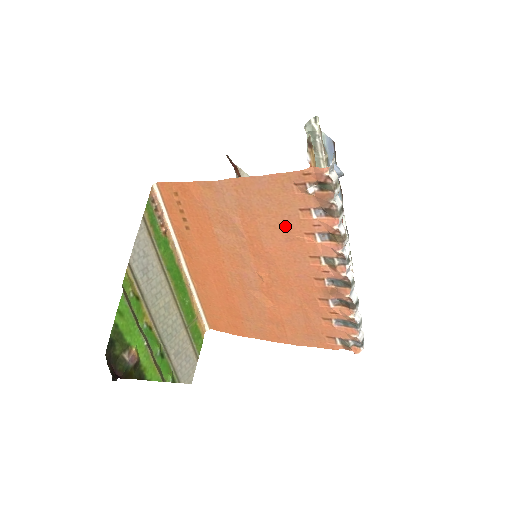
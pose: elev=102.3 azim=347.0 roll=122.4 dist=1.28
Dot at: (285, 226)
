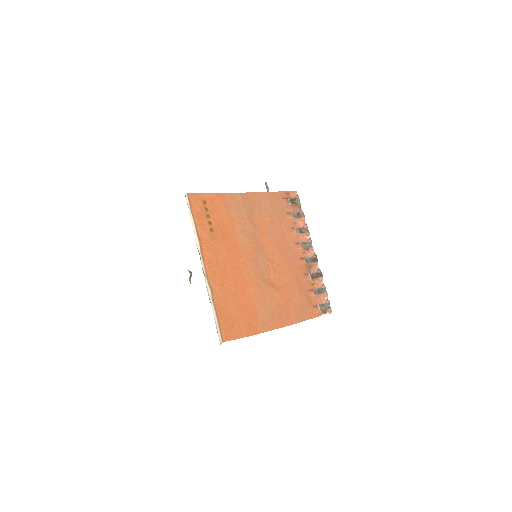
Dot at: (280, 223)
